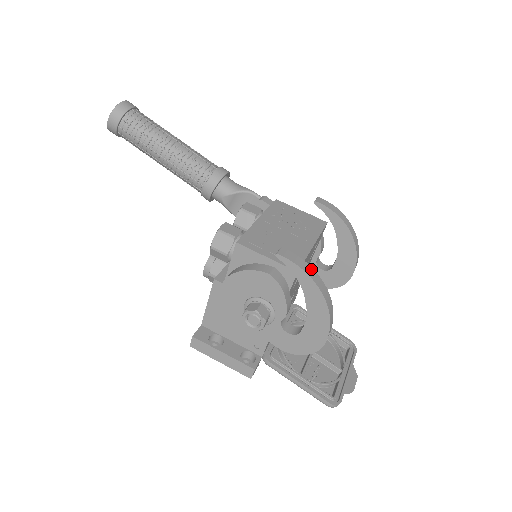
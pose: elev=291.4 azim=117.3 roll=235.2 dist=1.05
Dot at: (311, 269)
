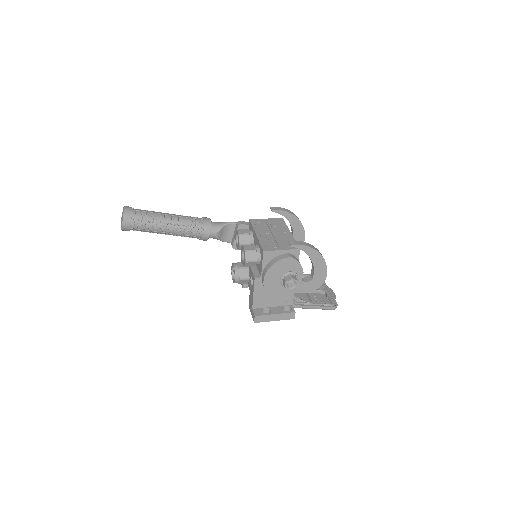
Dot at: (307, 244)
